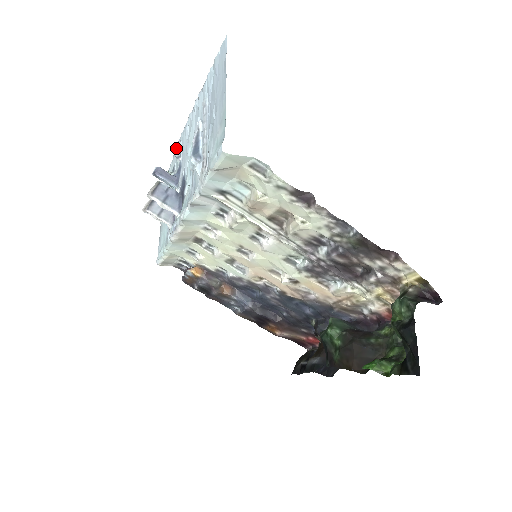
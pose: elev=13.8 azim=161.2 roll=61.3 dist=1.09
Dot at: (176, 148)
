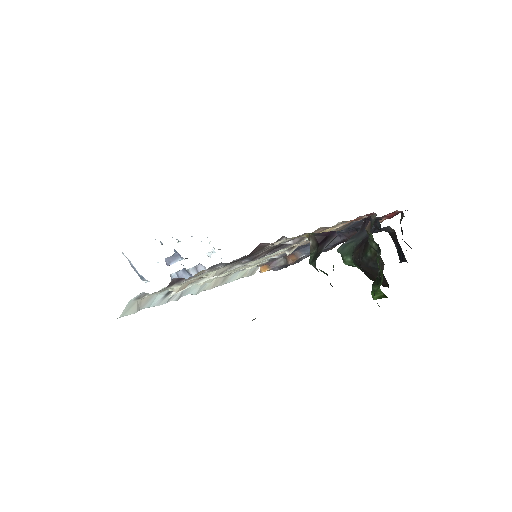
Dot at: occluded
